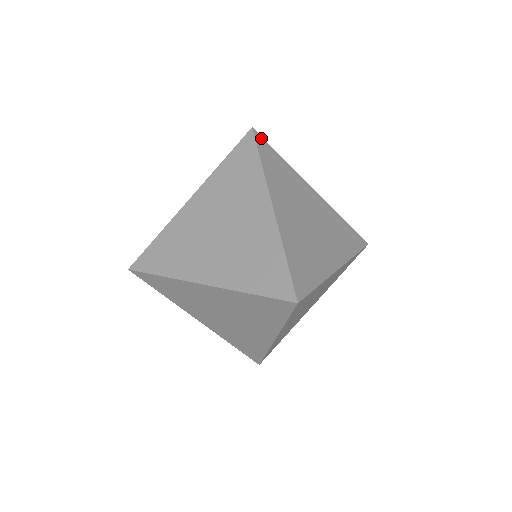
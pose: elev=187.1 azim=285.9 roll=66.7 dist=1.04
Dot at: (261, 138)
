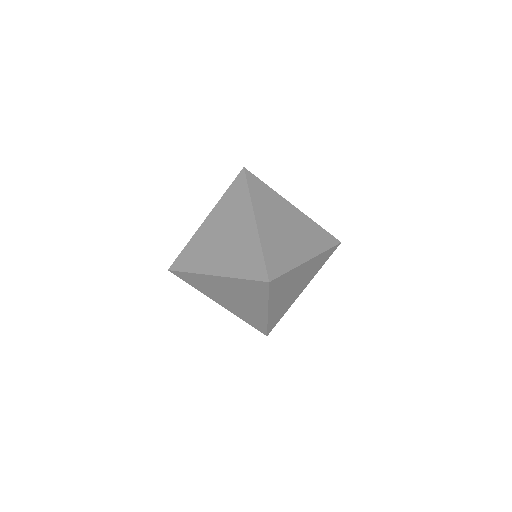
Dot at: occluded
